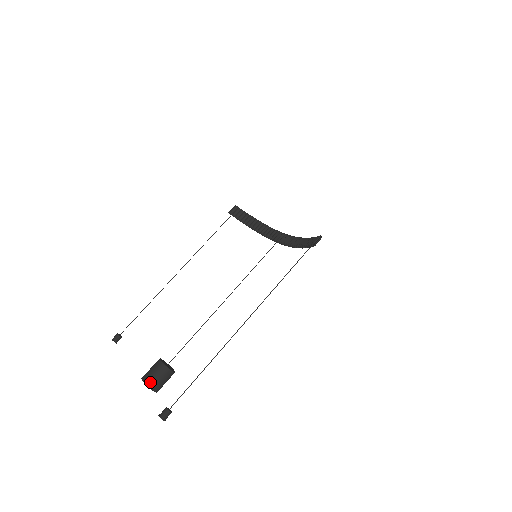
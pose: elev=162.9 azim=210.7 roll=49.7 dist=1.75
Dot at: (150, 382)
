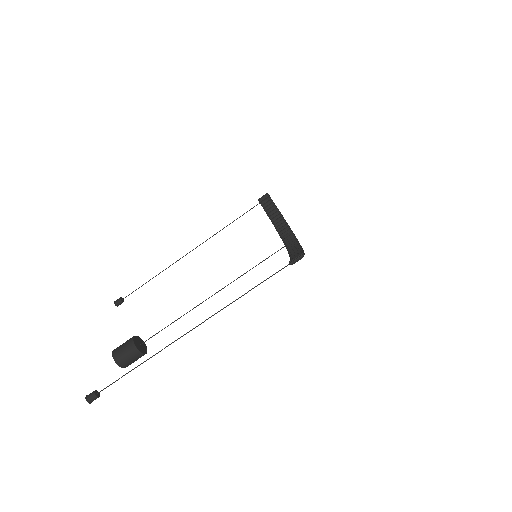
Dot at: (117, 356)
